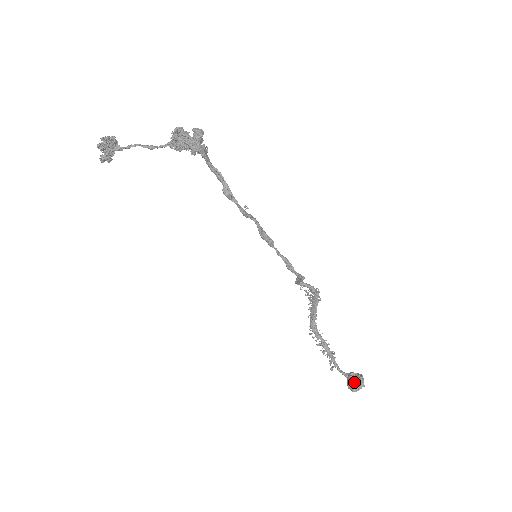
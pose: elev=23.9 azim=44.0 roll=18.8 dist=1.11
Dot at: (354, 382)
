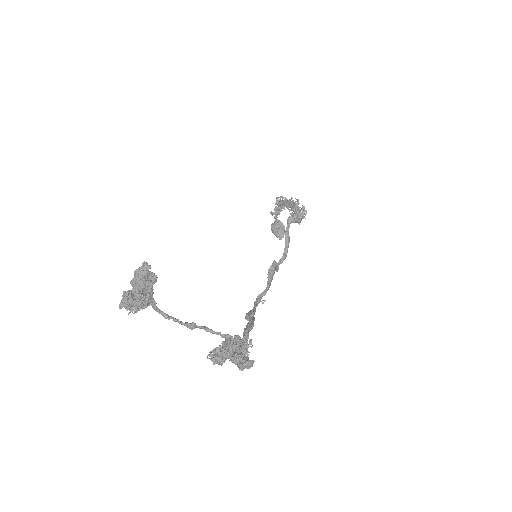
Dot at: (275, 235)
